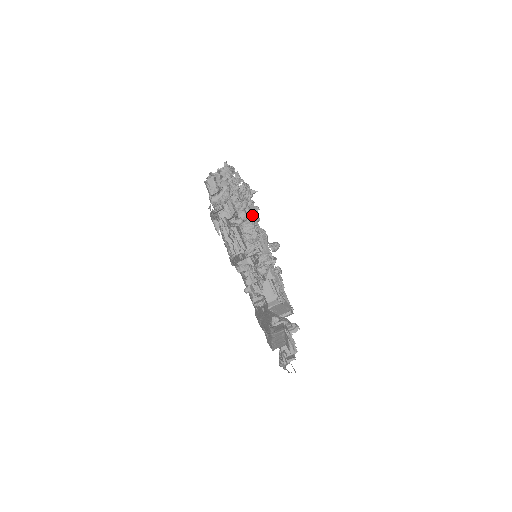
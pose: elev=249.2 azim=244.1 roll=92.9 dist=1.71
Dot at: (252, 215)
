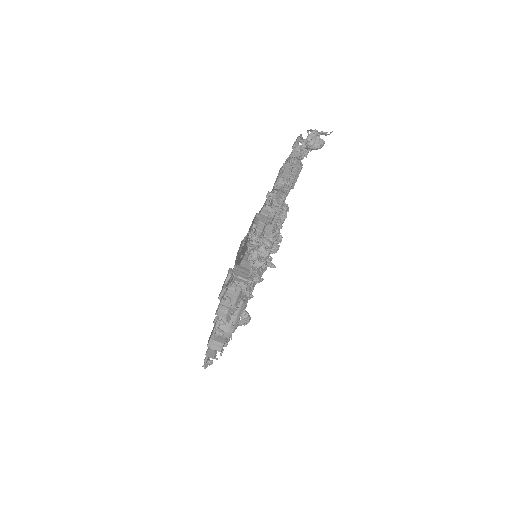
Dot at: (265, 260)
